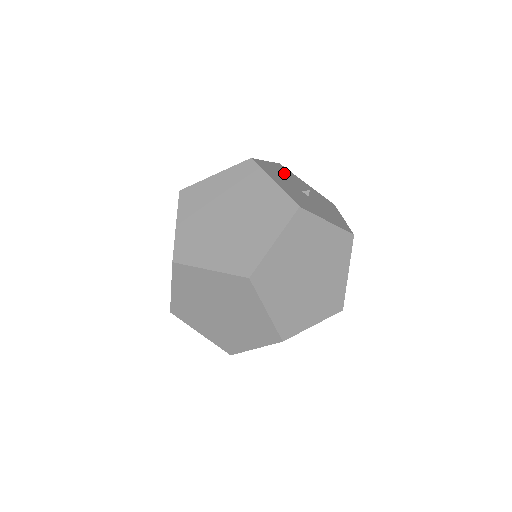
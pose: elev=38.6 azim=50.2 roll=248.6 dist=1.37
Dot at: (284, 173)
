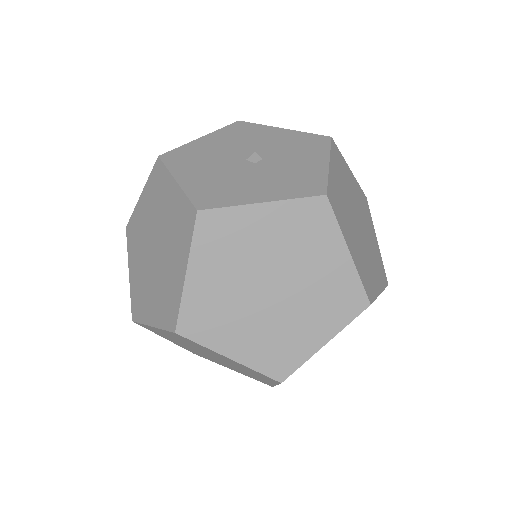
Dot at: (230, 140)
